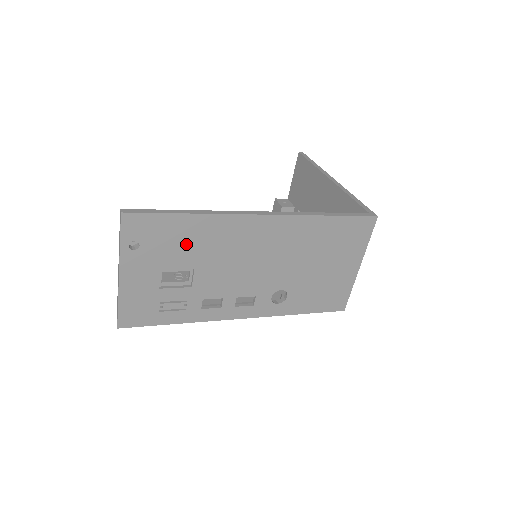
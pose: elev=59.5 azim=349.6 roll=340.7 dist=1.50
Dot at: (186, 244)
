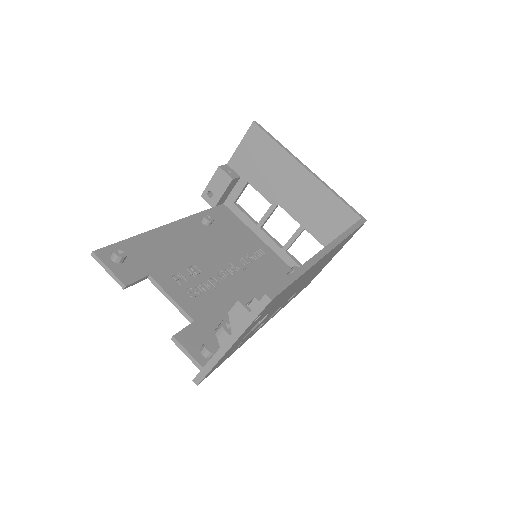
Dot at: (282, 297)
